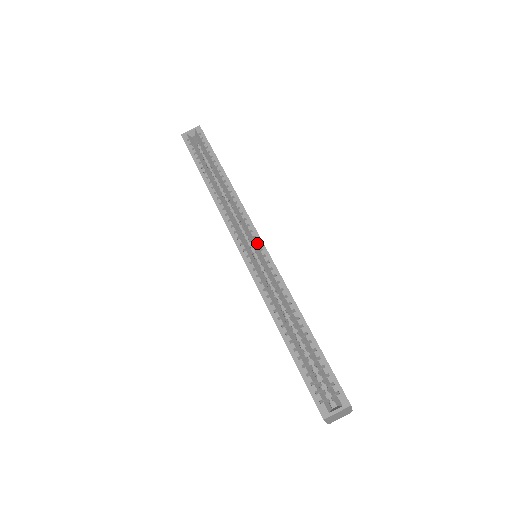
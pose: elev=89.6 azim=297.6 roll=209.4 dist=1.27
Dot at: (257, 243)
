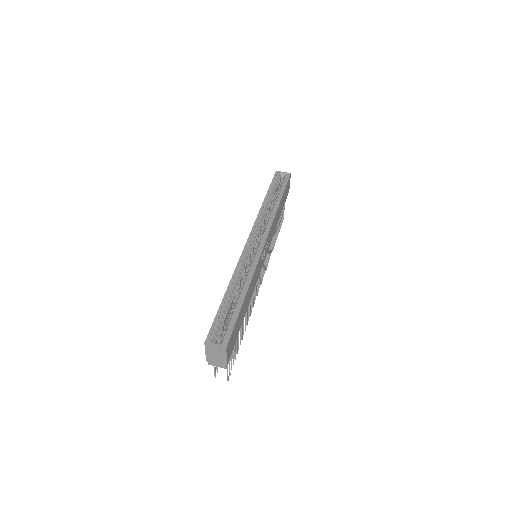
Dot at: (261, 244)
